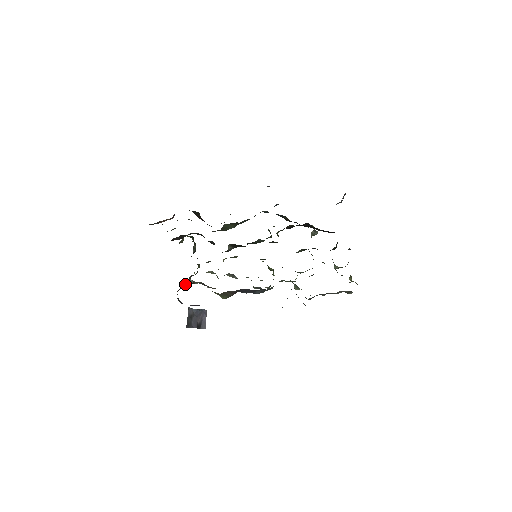
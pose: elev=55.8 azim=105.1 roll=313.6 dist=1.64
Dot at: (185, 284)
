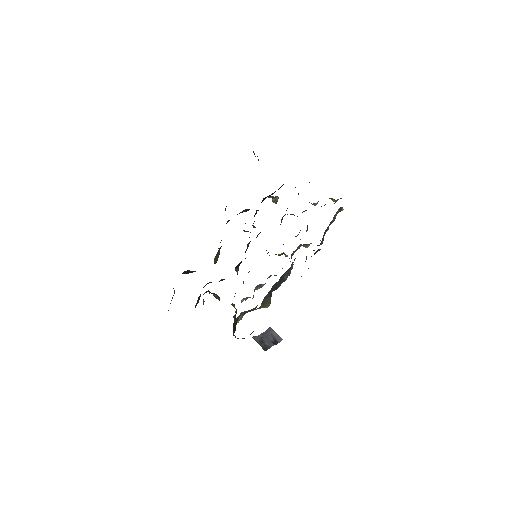
Dot at: (233, 325)
